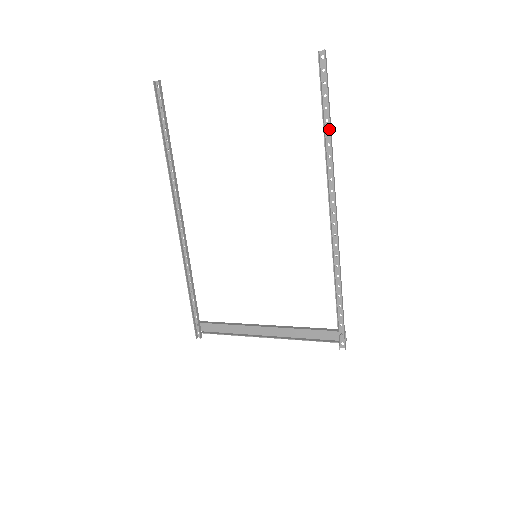
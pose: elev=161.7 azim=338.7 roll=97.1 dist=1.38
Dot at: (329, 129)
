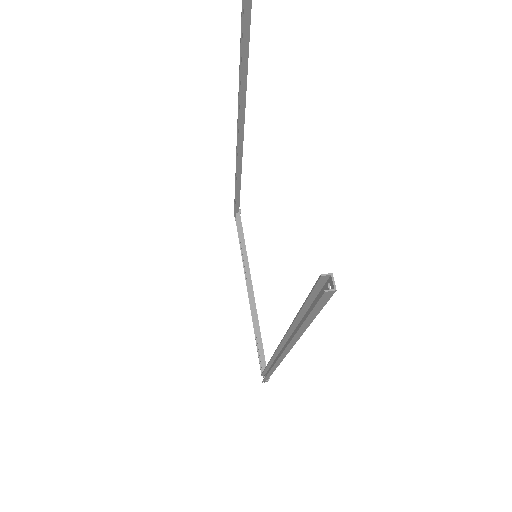
Dot at: occluded
